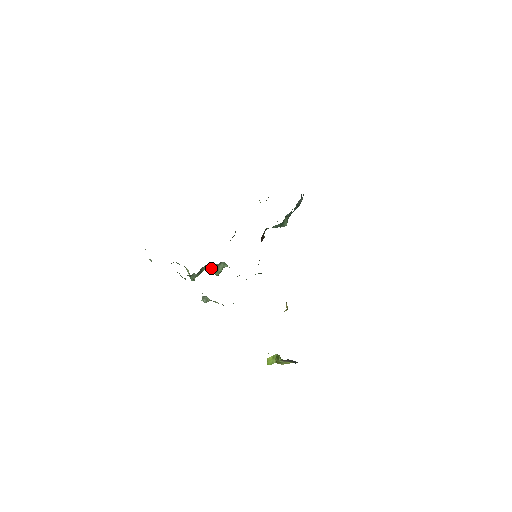
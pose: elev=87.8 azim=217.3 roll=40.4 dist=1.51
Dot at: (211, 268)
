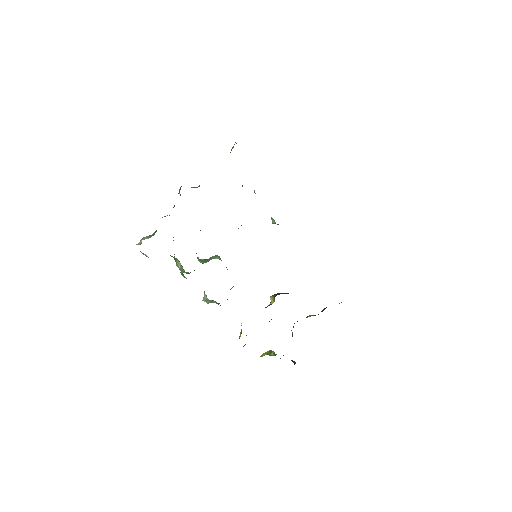
Dot at: (202, 259)
